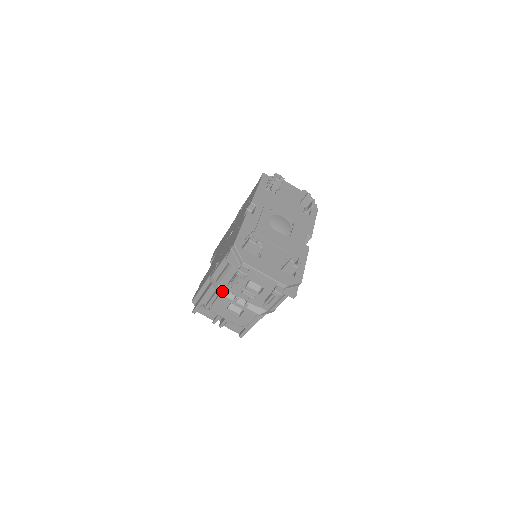
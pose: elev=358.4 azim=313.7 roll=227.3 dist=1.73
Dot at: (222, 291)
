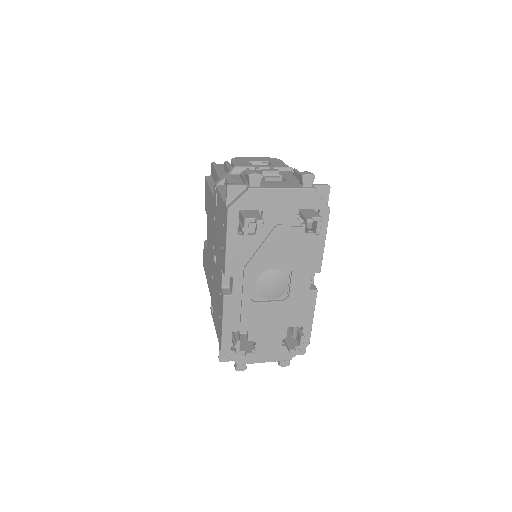
Dot at: occluded
